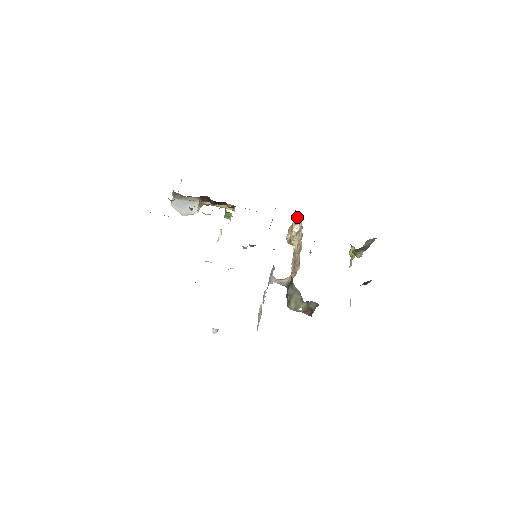
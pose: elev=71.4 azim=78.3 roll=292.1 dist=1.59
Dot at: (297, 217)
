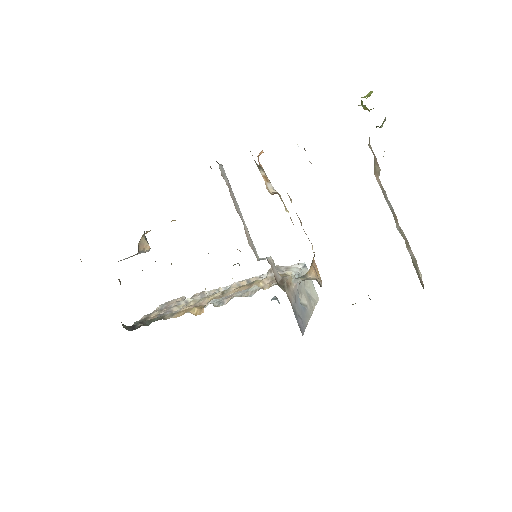
Dot at: (259, 167)
